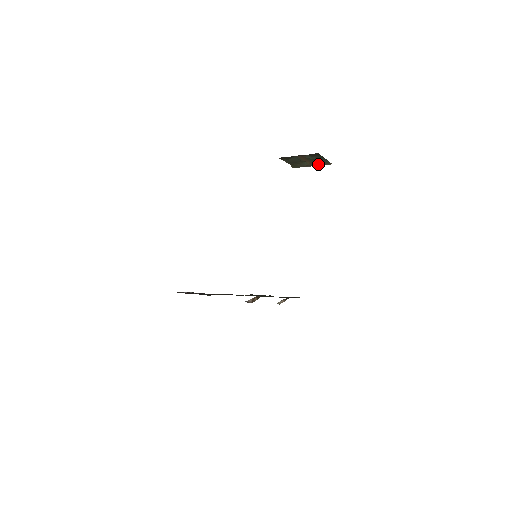
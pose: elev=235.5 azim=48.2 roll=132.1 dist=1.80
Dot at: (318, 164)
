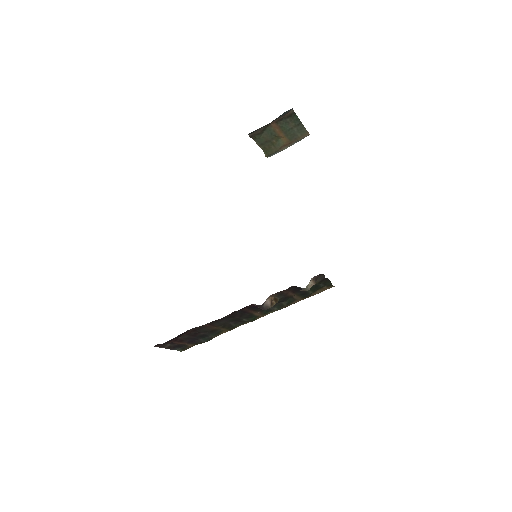
Dot at: (294, 139)
